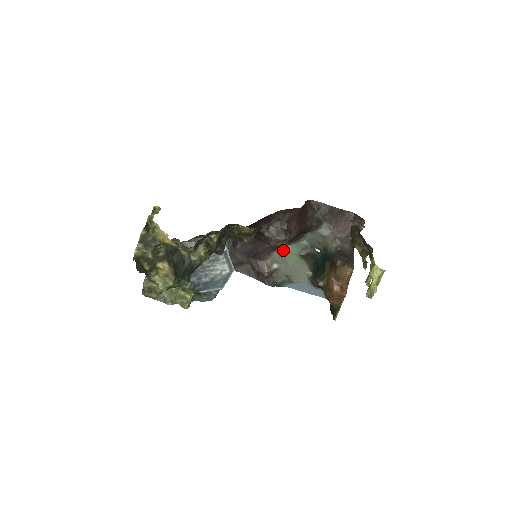
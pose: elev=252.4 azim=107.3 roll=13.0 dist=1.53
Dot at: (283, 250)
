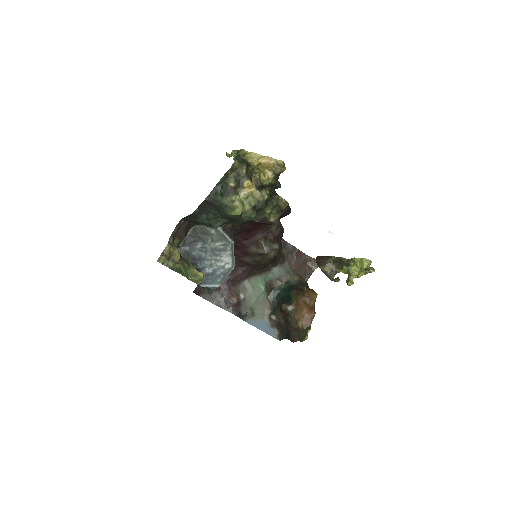
Dot at: (251, 281)
